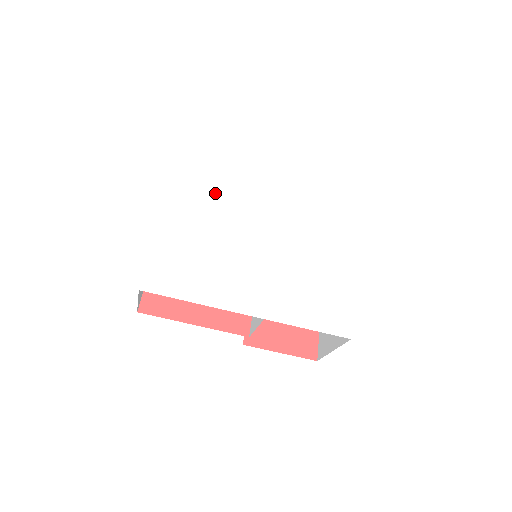
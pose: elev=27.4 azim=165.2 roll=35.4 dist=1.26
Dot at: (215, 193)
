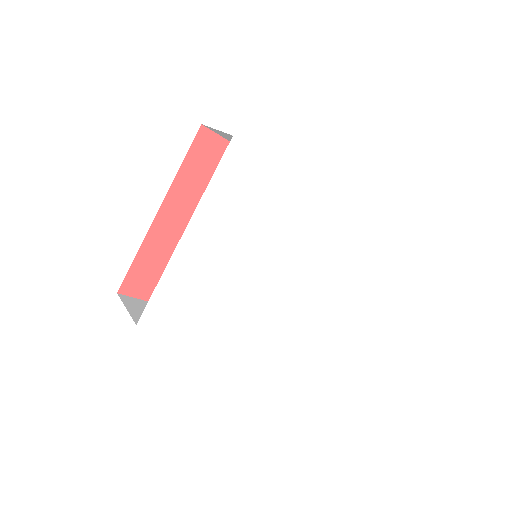
Dot at: (249, 210)
